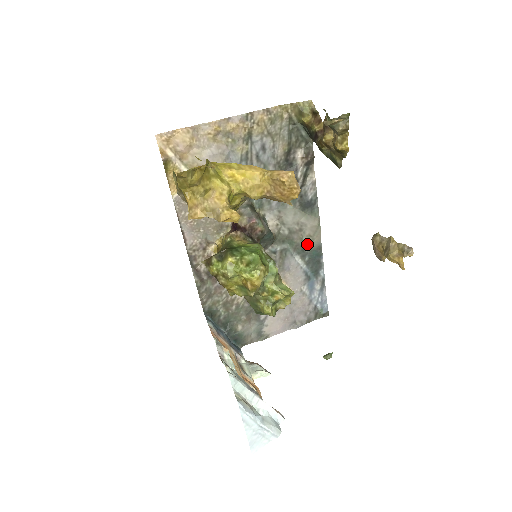
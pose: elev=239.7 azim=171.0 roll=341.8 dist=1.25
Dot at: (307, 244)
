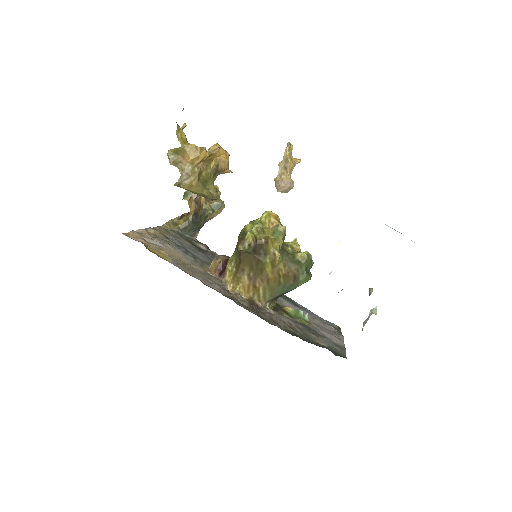
Dot at: occluded
